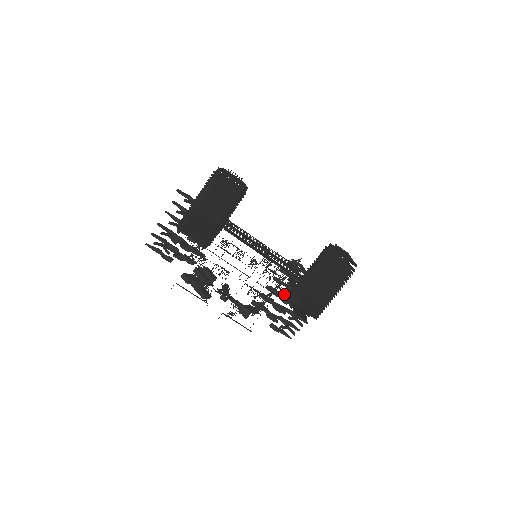
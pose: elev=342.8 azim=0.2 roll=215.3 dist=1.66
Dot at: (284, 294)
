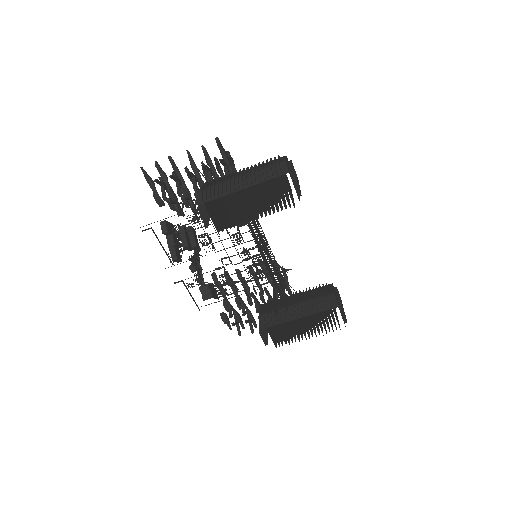
Dot at: (255, 296)
